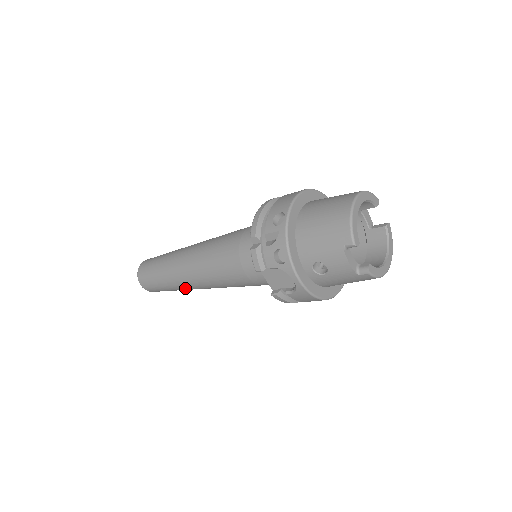
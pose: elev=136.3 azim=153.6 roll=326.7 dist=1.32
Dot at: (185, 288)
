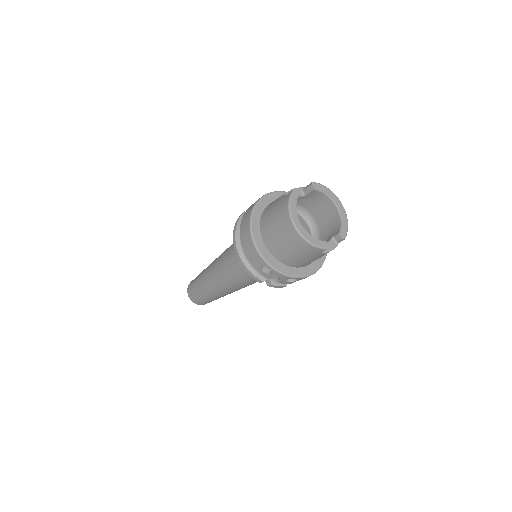
Dot at: occluded
